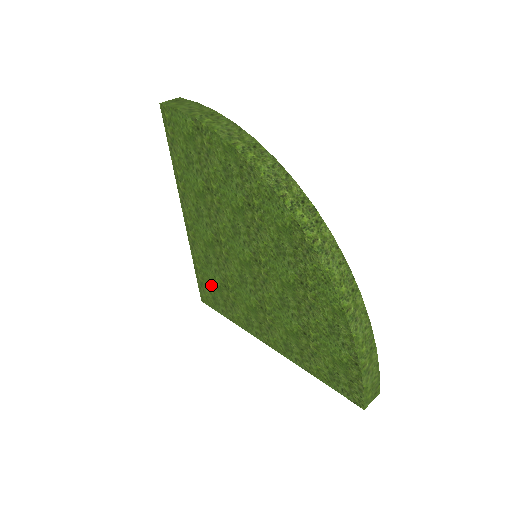
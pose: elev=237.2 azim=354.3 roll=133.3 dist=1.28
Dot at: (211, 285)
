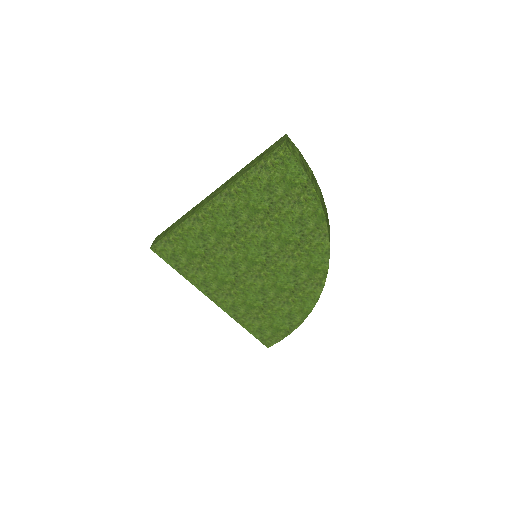
Dot at: (184, 249)
